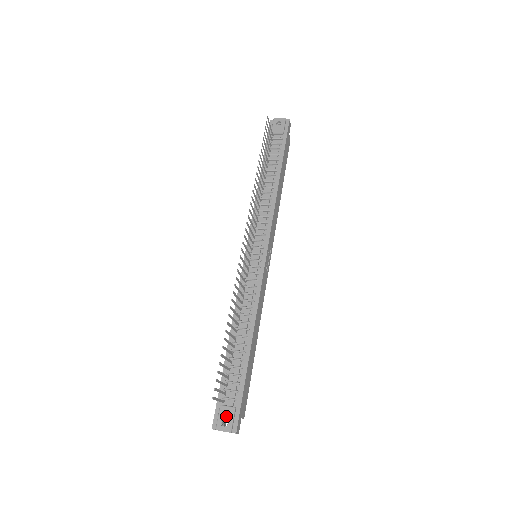
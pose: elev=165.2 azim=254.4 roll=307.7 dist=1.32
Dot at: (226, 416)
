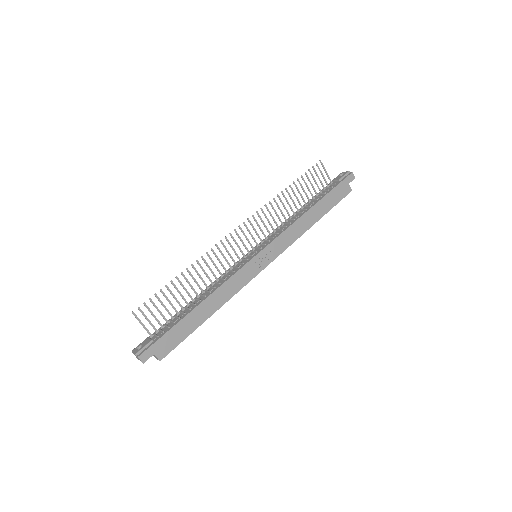
Dot at: (143, 344)
